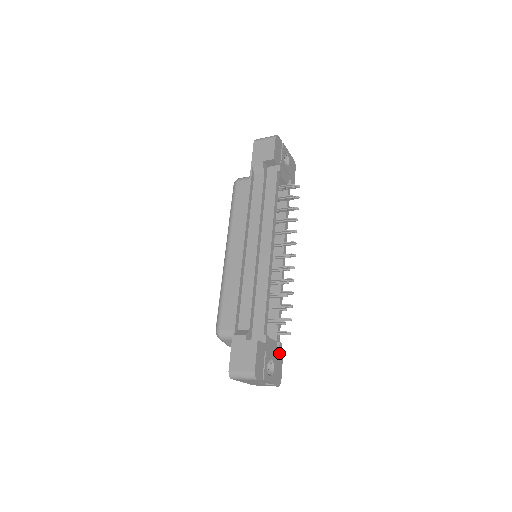
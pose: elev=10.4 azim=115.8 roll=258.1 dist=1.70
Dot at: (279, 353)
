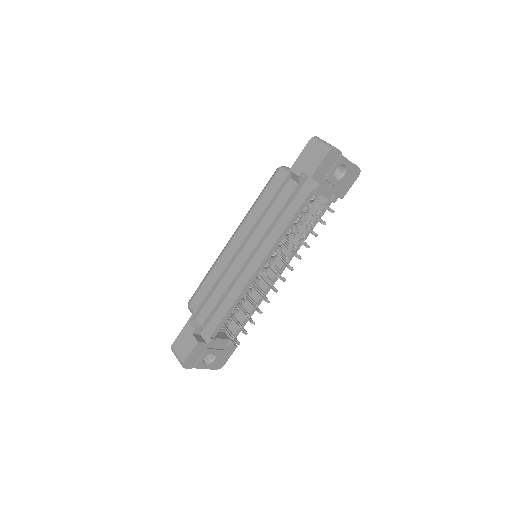
Dot at: (231, 347)
